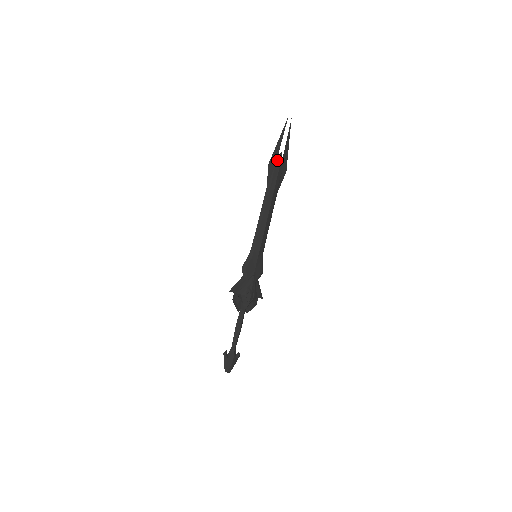
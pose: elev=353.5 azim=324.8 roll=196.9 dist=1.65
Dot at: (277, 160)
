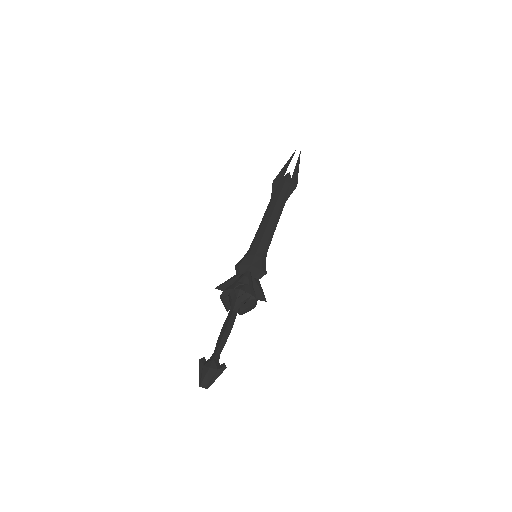
Dot at: (283, 177)
